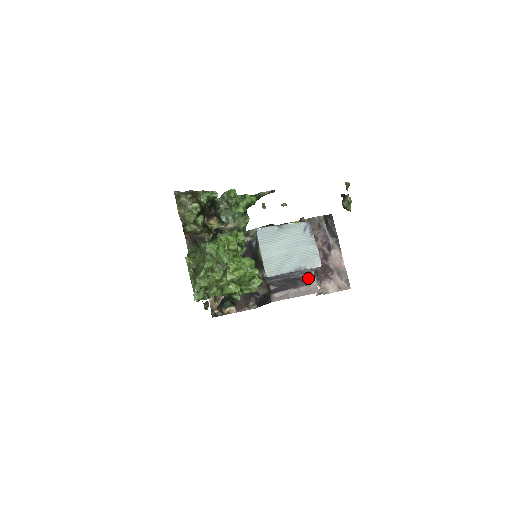
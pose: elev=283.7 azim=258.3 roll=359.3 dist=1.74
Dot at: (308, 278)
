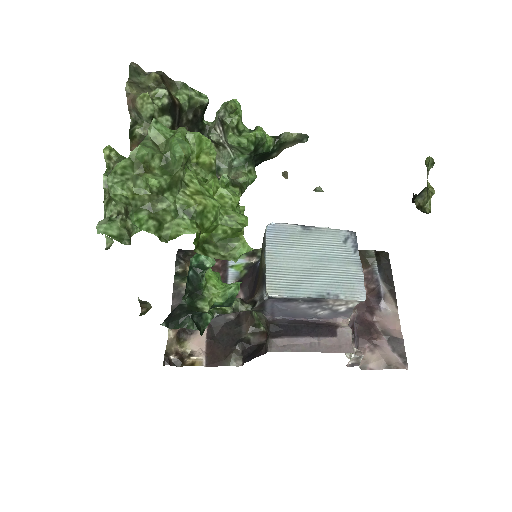
Dot at: (338, 326)
